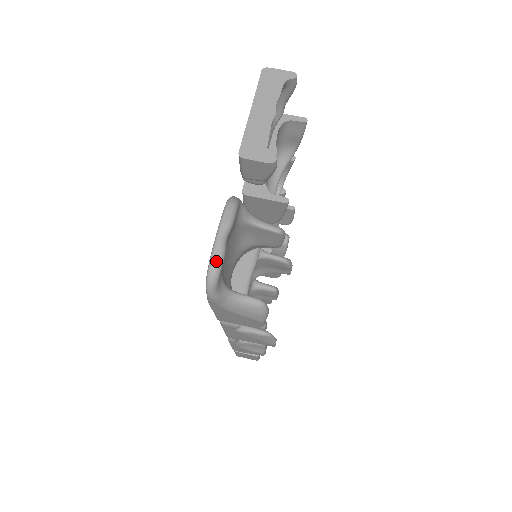
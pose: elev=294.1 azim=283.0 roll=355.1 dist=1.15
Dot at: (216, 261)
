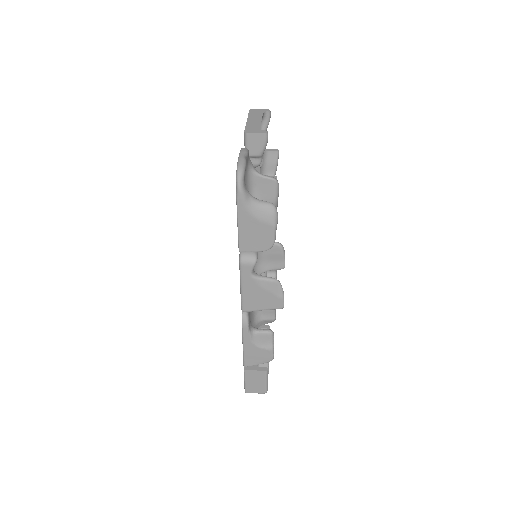
Dot at: (242, 163)
